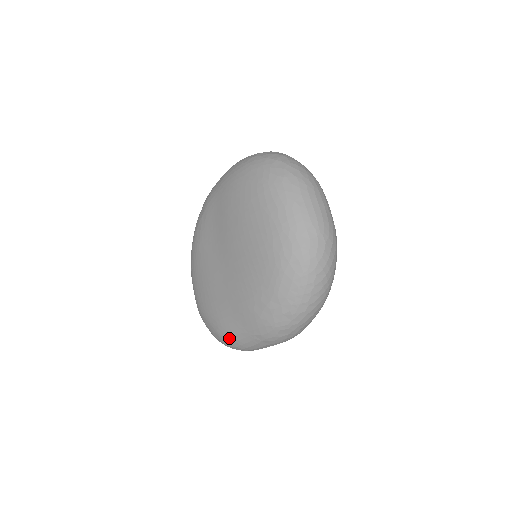
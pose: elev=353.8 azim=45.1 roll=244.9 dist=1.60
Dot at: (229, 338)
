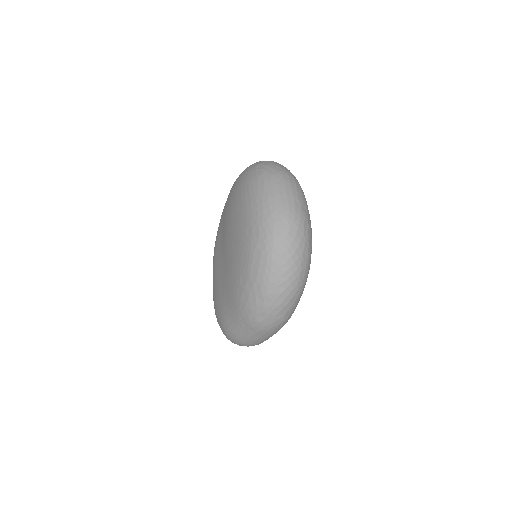
Dot at: (227, 330)
